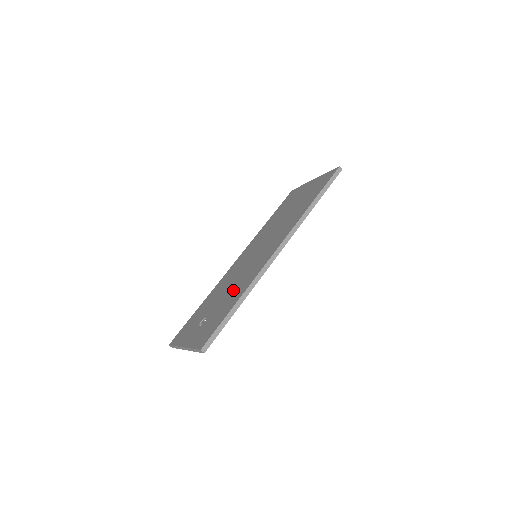
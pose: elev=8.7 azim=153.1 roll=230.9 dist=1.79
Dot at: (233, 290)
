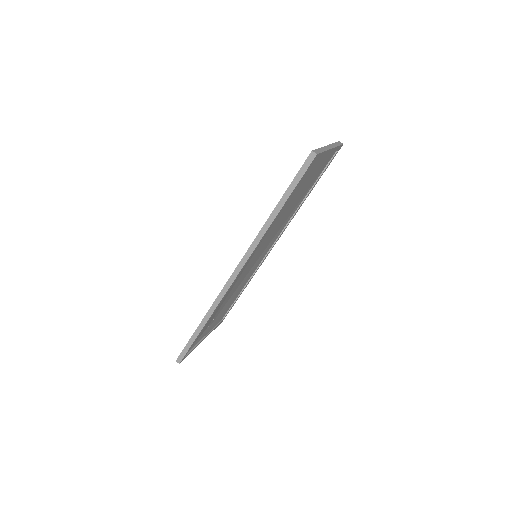
Dot at: occluded
